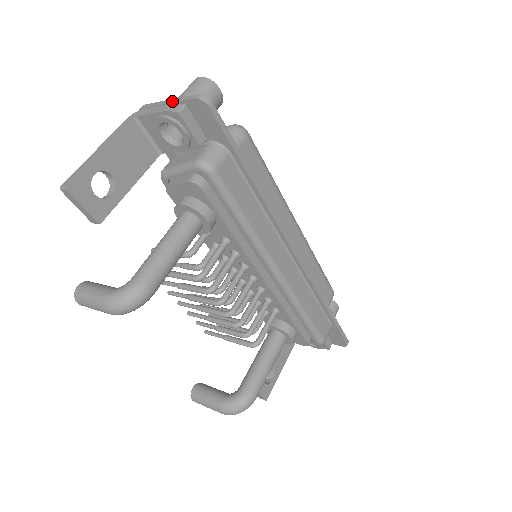
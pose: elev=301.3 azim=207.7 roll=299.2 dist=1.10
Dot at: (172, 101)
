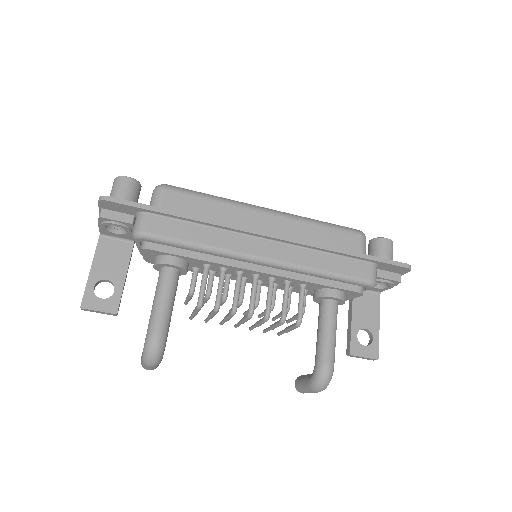
Dot at: (99, 211)
